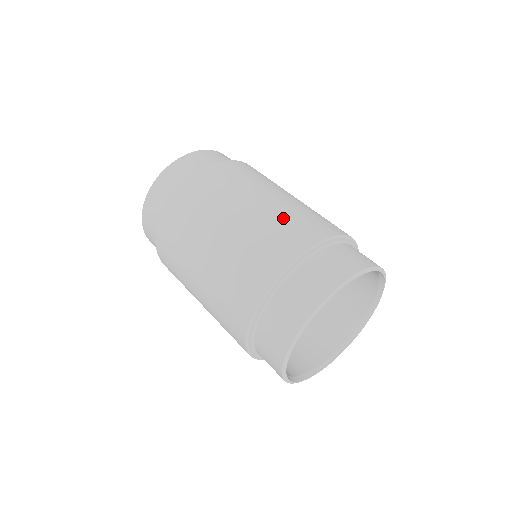
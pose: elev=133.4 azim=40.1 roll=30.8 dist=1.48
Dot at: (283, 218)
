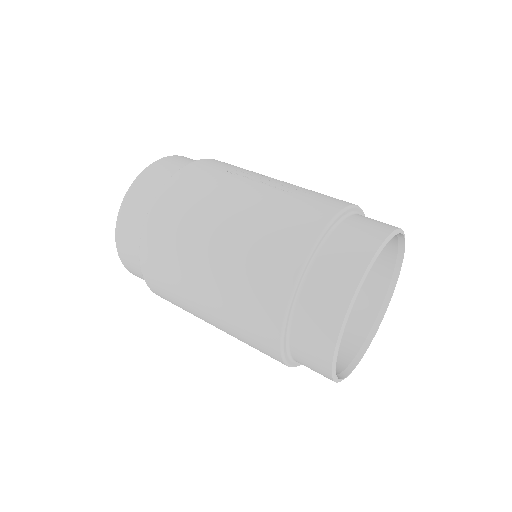
Dot at: (257, 240)
